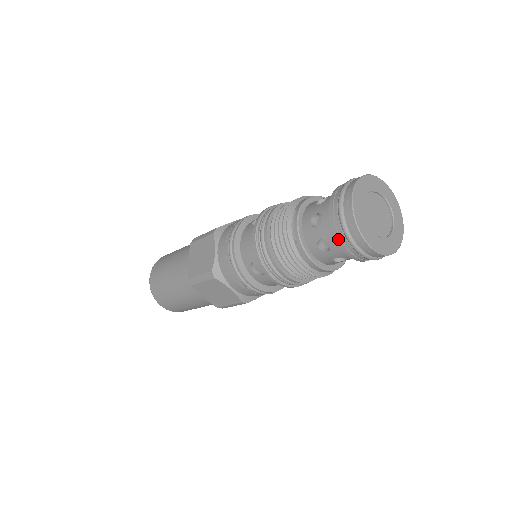
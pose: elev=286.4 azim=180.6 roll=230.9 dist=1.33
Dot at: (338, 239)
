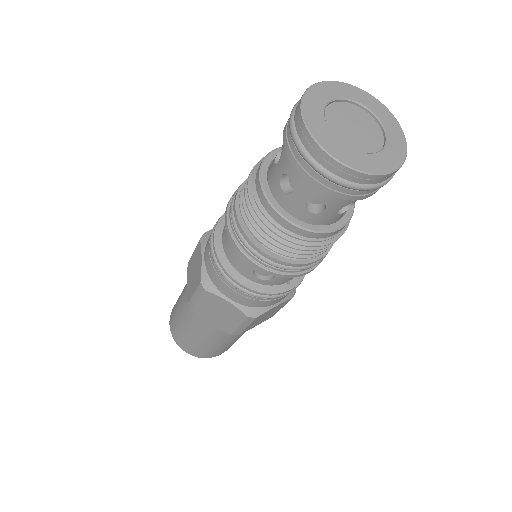
Dot at: (286, 124)
